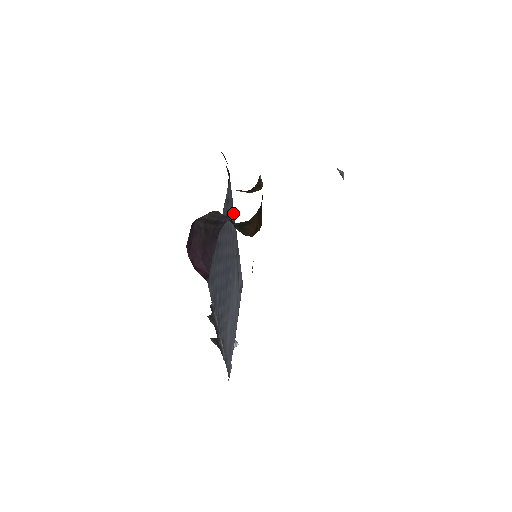
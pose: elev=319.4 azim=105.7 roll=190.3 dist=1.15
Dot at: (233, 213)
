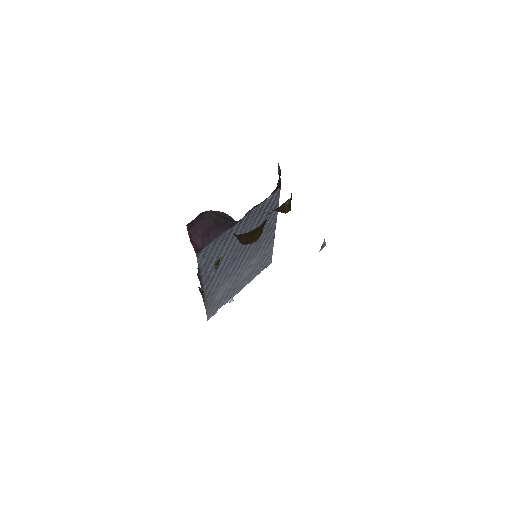
Dot at: (276, 212)
